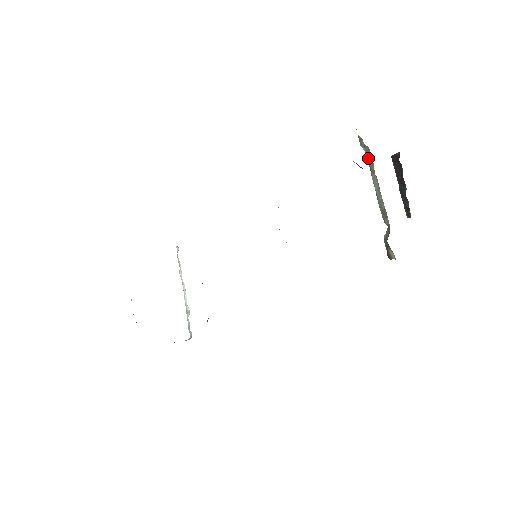
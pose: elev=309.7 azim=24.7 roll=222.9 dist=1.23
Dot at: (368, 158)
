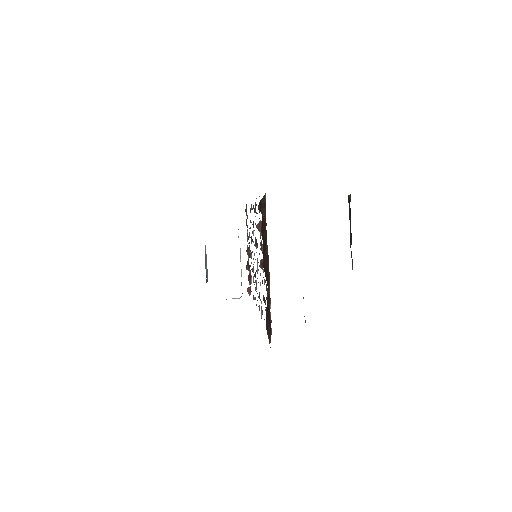
Dot at: occluded
